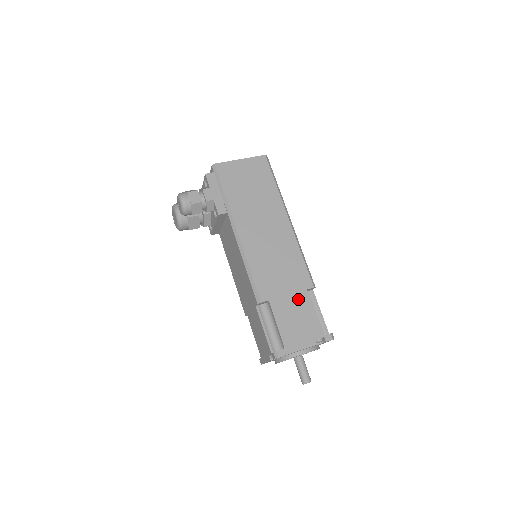
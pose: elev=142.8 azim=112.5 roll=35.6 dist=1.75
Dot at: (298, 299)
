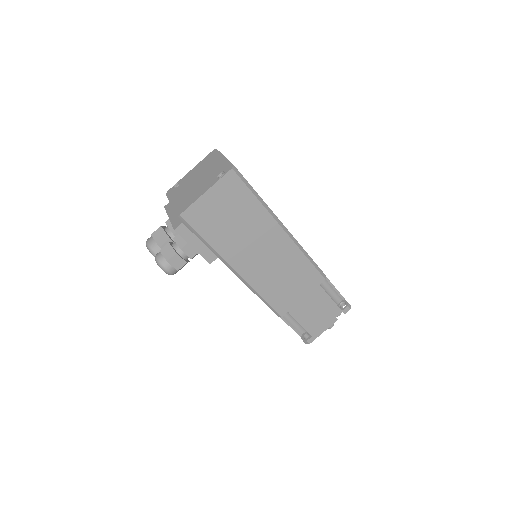
Dot at: (313, 297)
